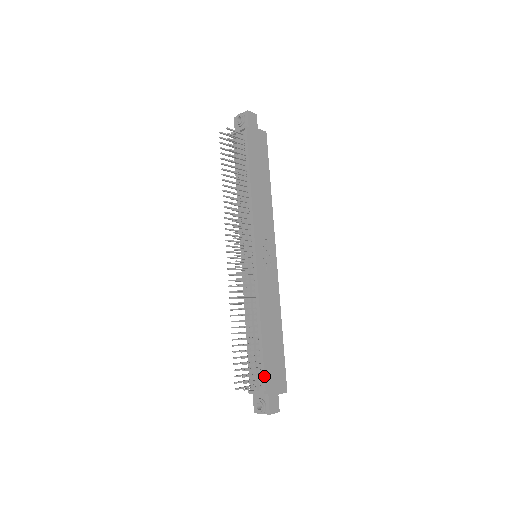
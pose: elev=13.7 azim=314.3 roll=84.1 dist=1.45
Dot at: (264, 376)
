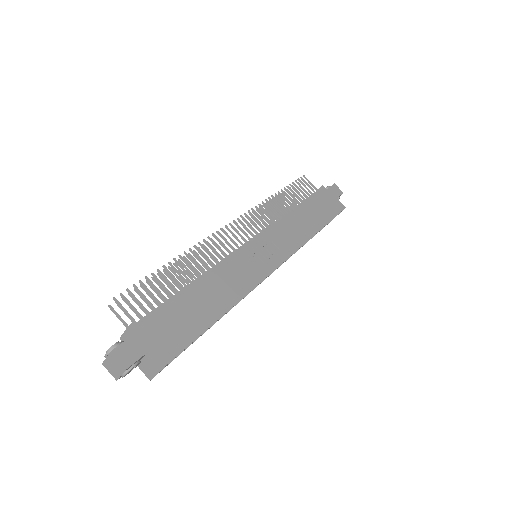
Dot at: (150, 314)
